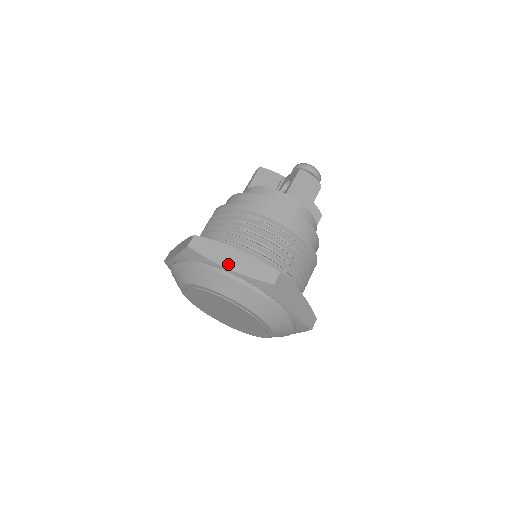
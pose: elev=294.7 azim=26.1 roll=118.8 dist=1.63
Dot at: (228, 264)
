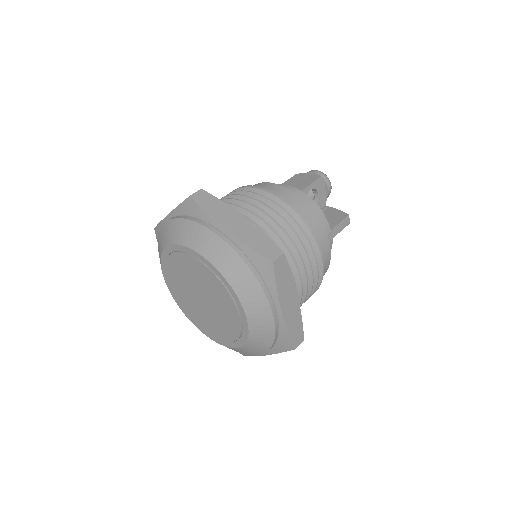
Dot at: occluded
